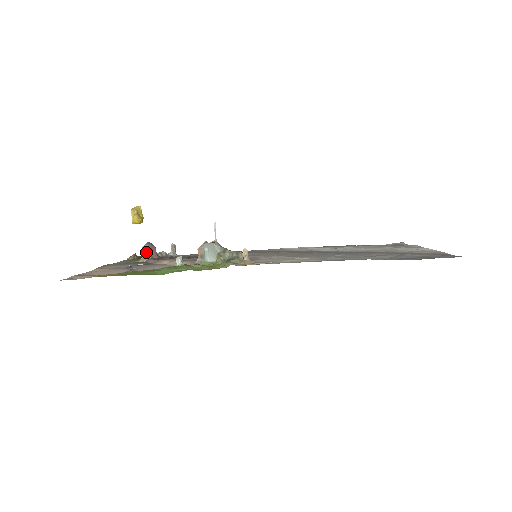
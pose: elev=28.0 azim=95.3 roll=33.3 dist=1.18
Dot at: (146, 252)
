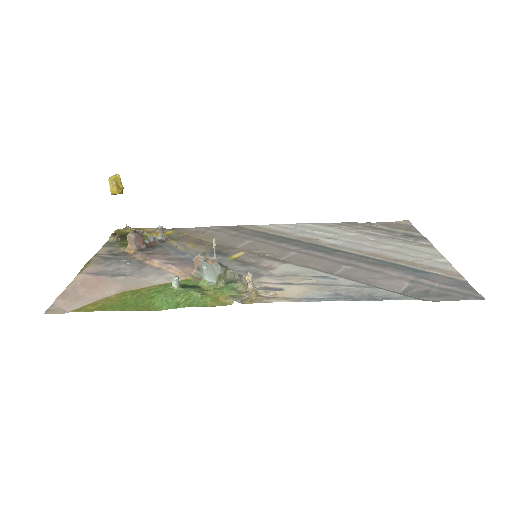
Dot at: (132, 242)
